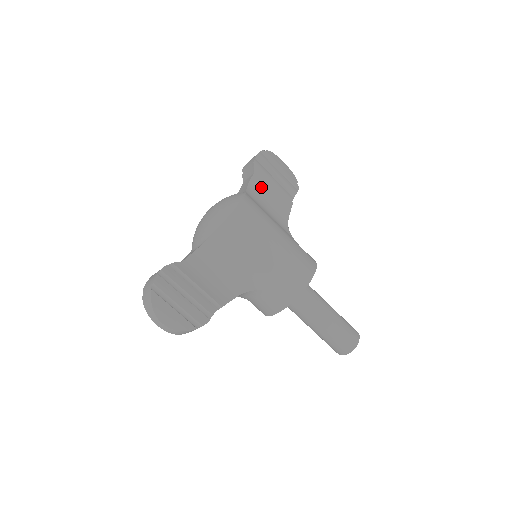
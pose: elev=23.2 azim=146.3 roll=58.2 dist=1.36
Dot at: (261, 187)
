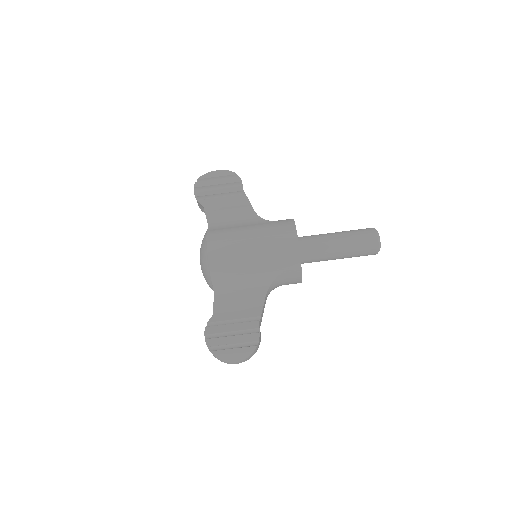
Dot at: (216, 210)
